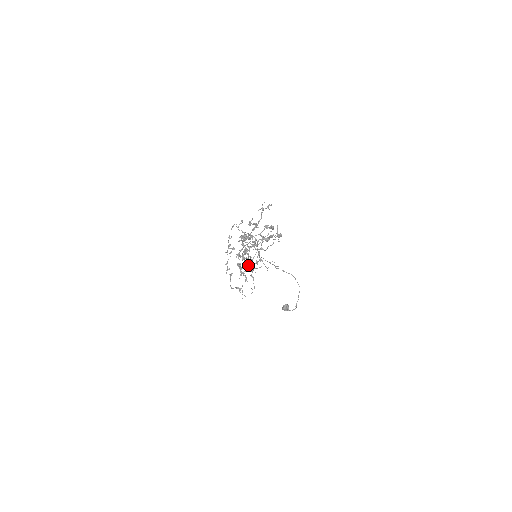
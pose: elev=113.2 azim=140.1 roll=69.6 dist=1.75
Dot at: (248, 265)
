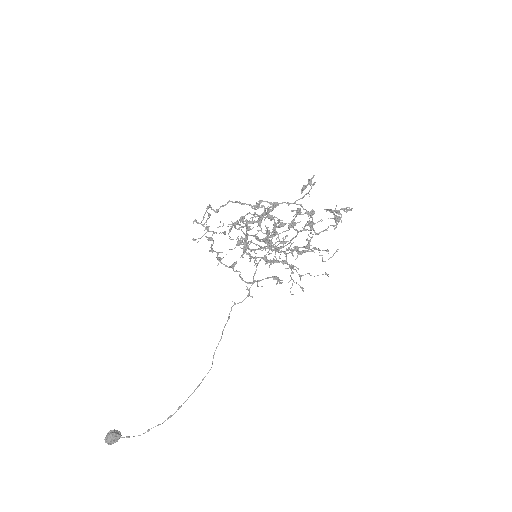
Dot at: occluded
